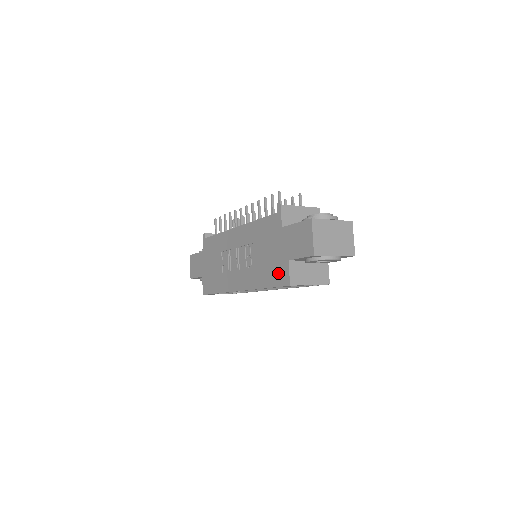
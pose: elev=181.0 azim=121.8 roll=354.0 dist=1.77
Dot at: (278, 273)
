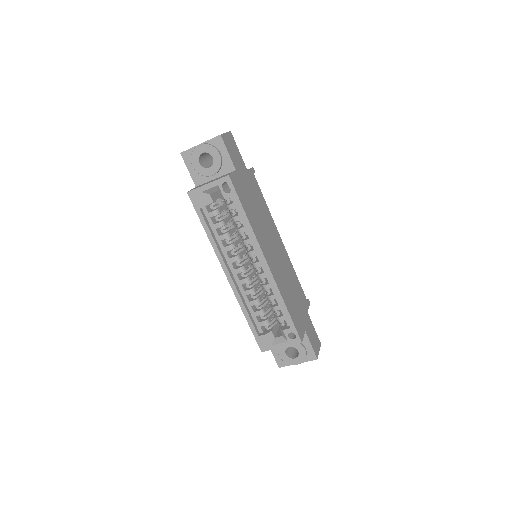
Dot at: occluded
